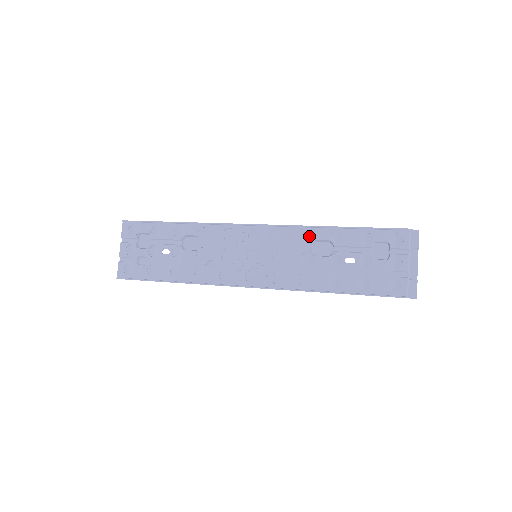
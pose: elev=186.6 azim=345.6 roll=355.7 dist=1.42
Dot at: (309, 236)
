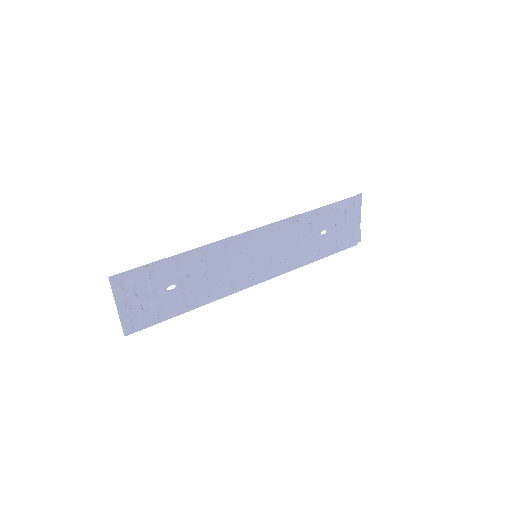
Dot at: (294, 224)
